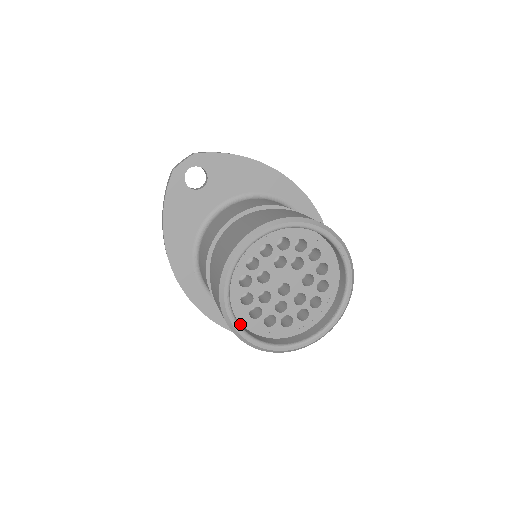
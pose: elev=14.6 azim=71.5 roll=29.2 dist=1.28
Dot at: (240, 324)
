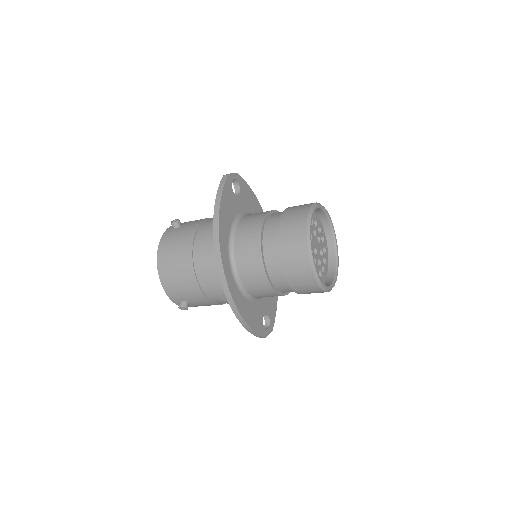
Dot at: occluded
